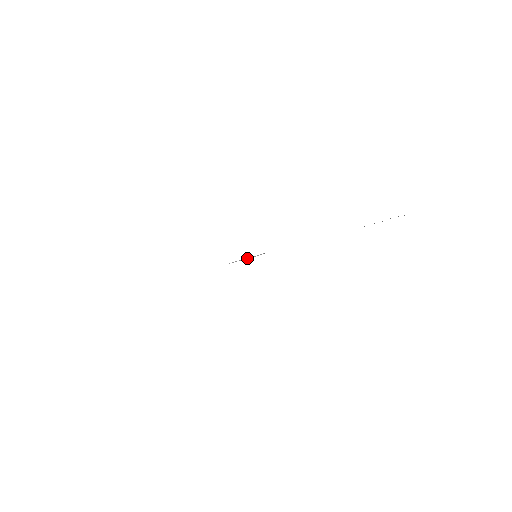
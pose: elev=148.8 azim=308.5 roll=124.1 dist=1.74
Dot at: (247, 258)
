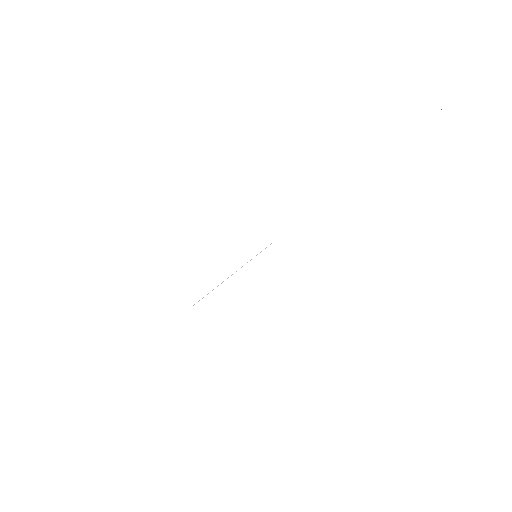
Dot at: occluded
